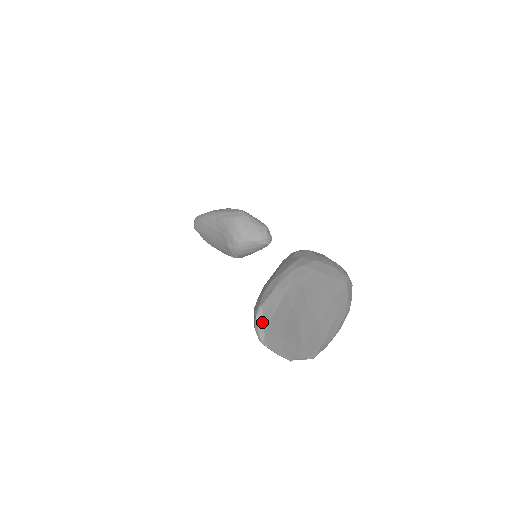
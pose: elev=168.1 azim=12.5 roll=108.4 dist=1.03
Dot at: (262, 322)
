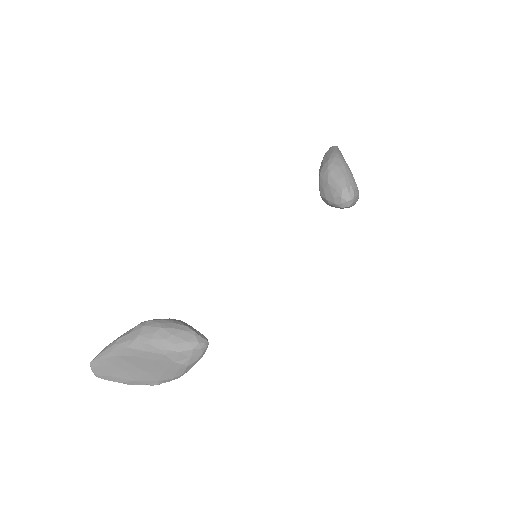
Dot at: (92, 370)
